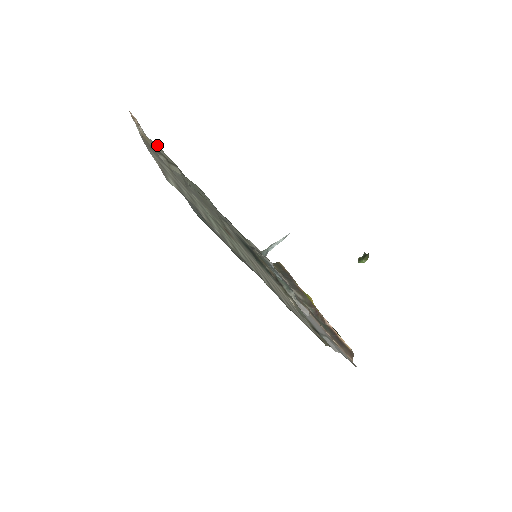
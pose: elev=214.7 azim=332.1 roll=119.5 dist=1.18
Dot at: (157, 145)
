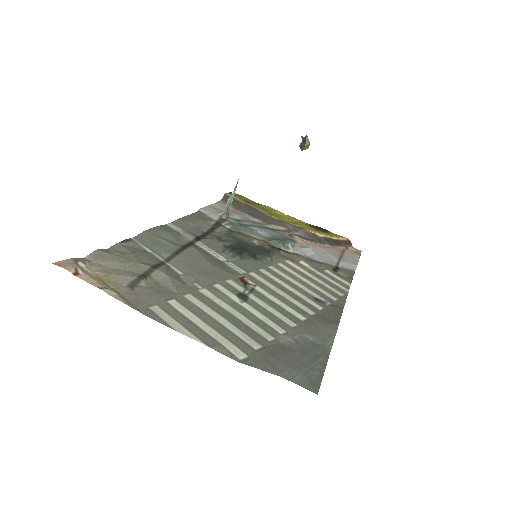
Dot at: (102, 255)
